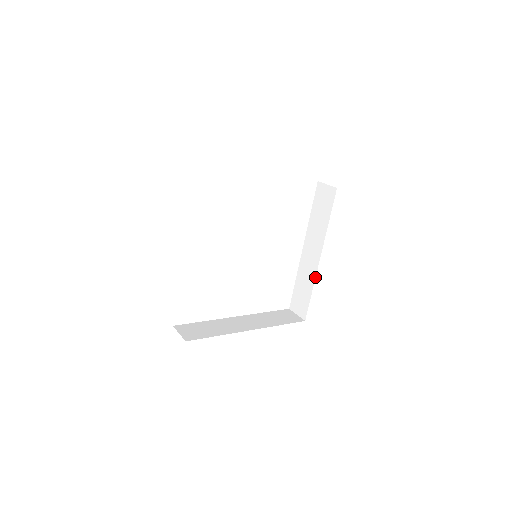
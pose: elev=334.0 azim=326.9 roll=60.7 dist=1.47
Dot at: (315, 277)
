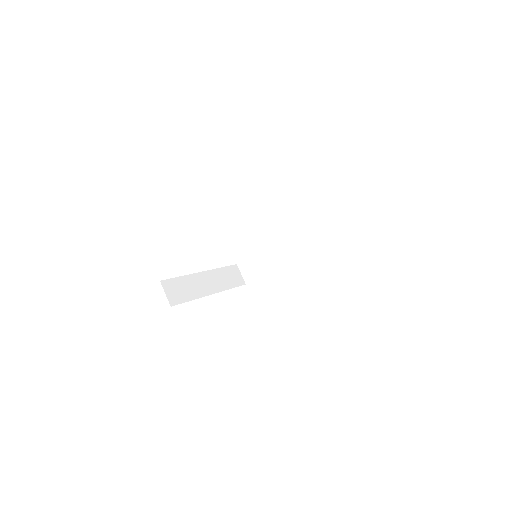
Dot at: occluded
